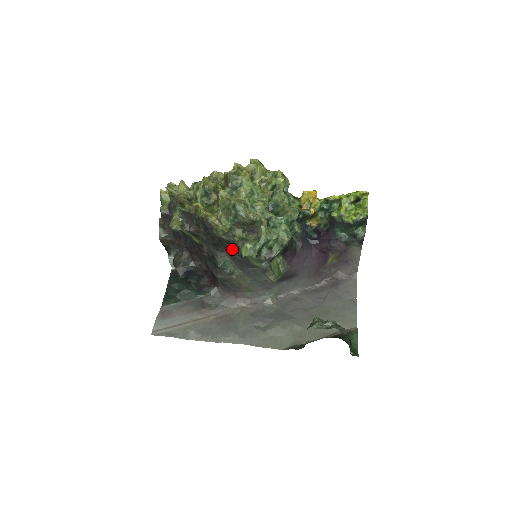
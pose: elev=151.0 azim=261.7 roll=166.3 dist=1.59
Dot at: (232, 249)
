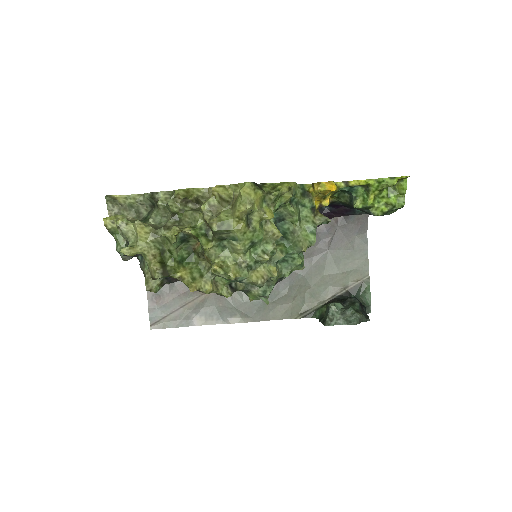
Dot at: occluded
